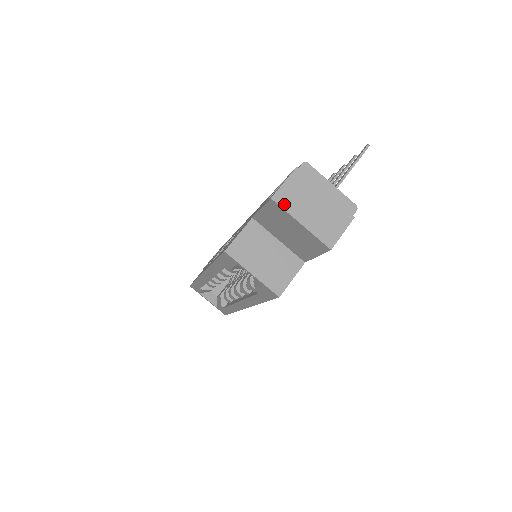
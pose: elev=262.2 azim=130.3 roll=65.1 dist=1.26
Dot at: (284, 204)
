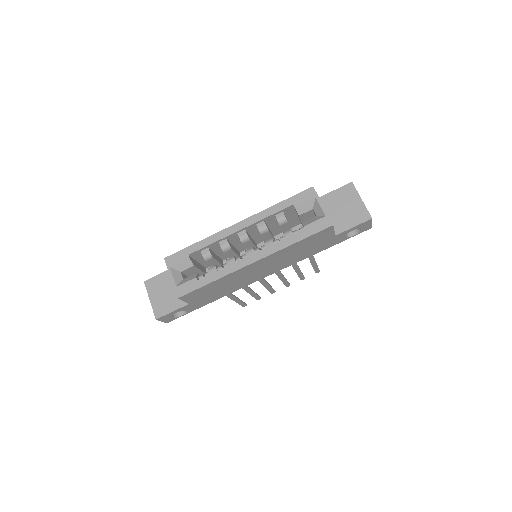
Dot at: occluded
